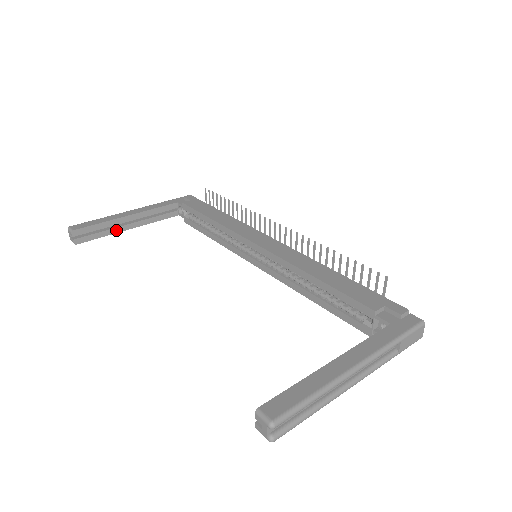
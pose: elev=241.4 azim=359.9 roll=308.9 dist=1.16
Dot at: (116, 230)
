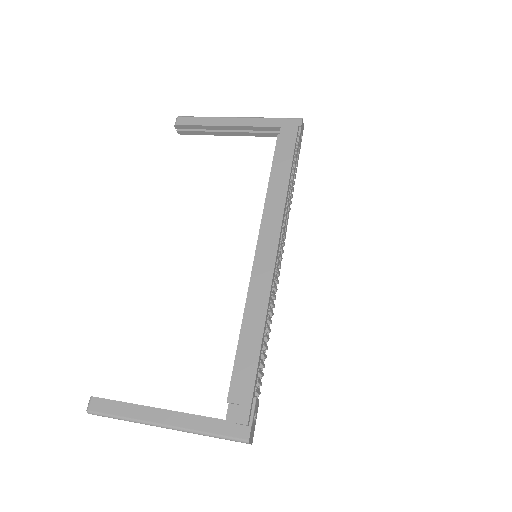
Dot at: (215, 133)
